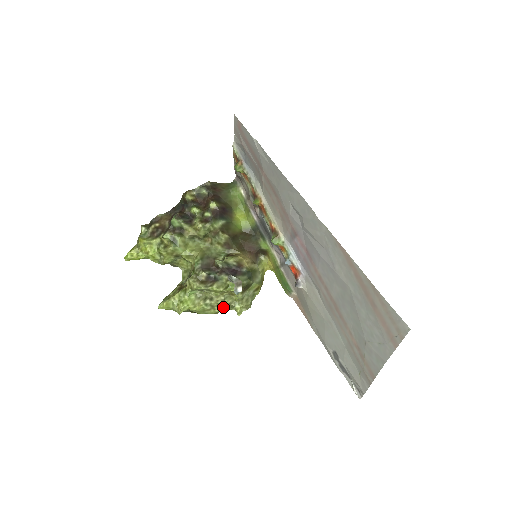
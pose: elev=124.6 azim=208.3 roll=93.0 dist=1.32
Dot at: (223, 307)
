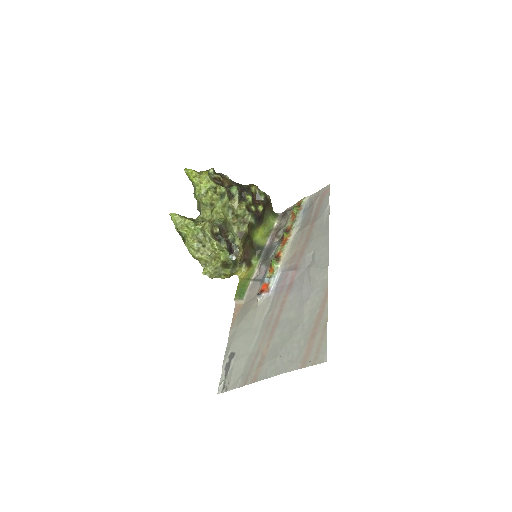
Dot at: (202, 258)
